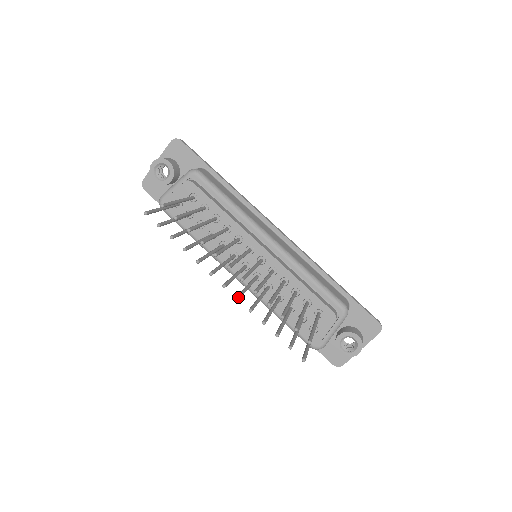
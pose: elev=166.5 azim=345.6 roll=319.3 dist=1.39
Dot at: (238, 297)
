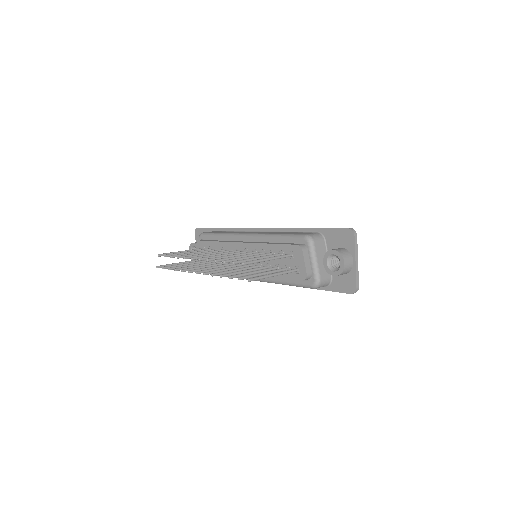
Dot at: (204, 273)
